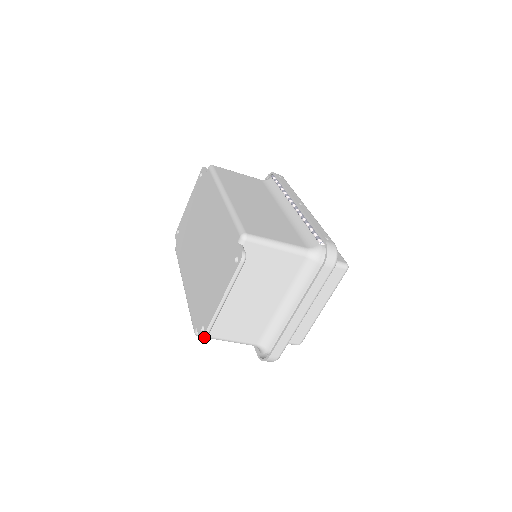
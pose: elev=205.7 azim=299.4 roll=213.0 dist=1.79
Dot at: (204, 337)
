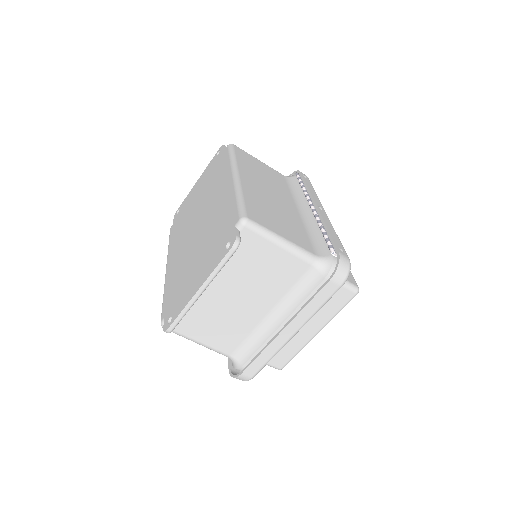
Dot at: (169, 330)
